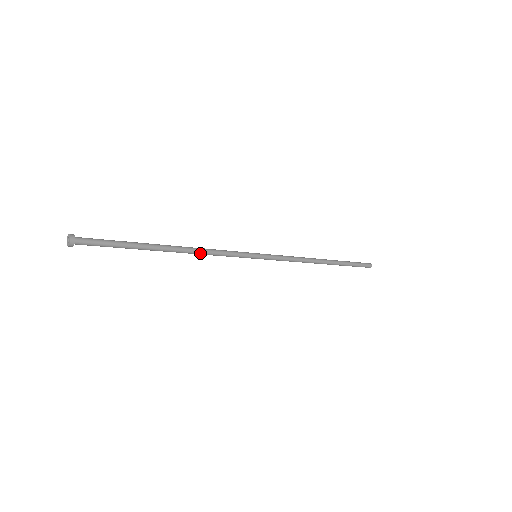
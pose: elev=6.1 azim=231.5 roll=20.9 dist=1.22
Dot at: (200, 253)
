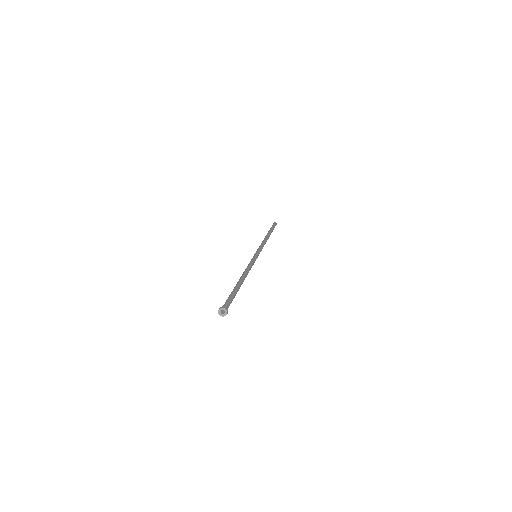
Dot at: (247, 274)
